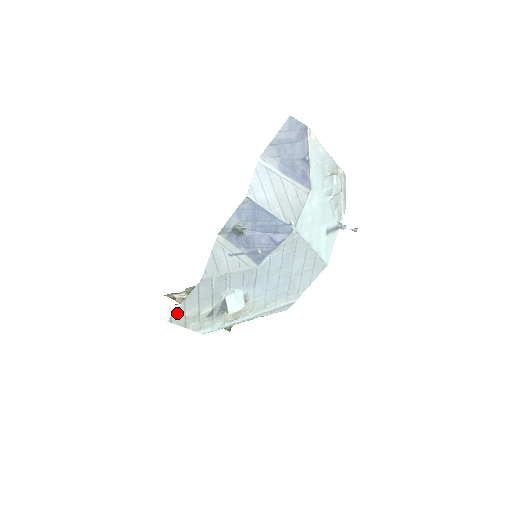
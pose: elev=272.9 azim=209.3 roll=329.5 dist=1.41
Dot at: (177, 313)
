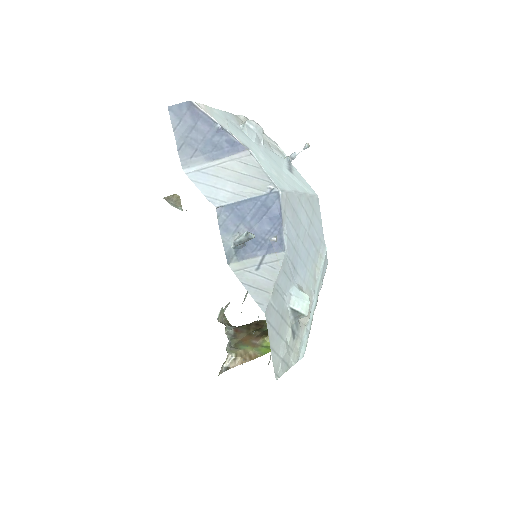
Dot at: (275, 364)
